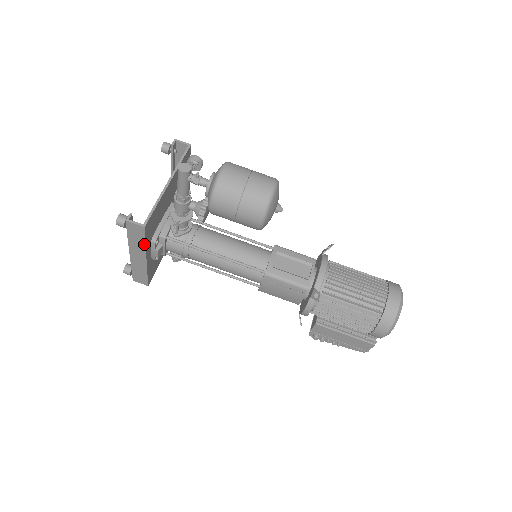
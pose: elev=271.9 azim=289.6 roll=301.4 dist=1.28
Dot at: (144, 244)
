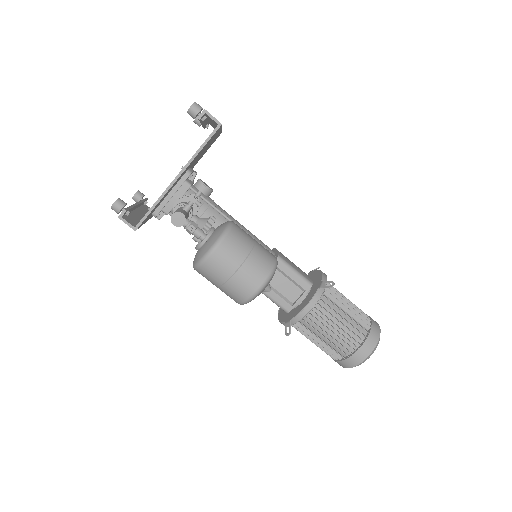
Dot at: occluded
